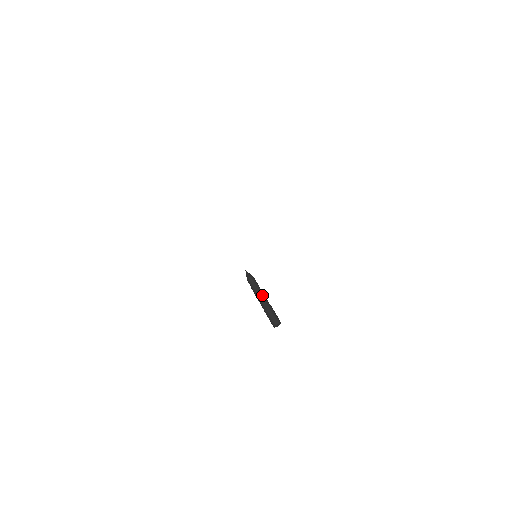
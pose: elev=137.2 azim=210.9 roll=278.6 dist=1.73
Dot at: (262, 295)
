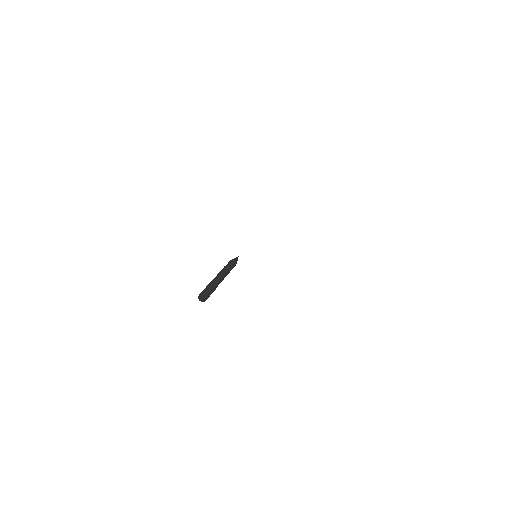
Dot at: (223, 276)
